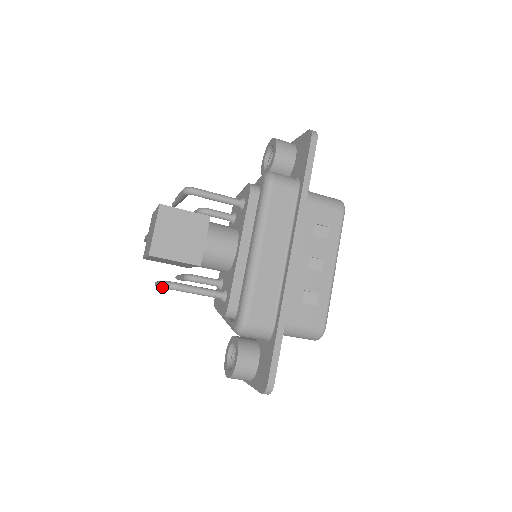
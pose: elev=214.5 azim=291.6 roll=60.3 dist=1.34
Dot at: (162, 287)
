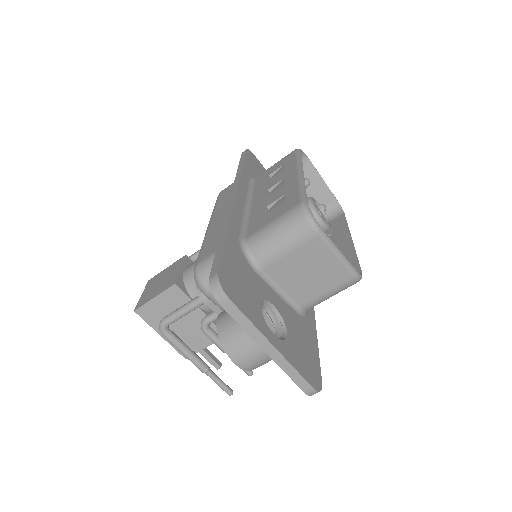
Dot at: occluded
